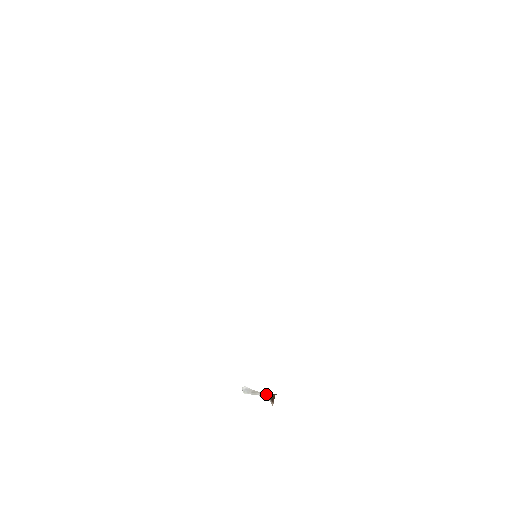
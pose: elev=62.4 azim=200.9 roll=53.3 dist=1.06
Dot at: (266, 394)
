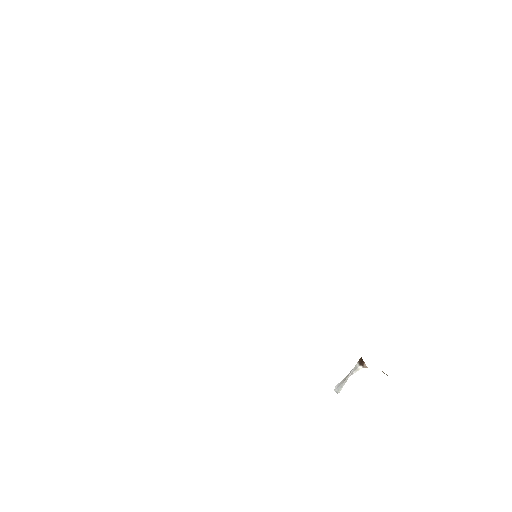
Dot at: occluded
